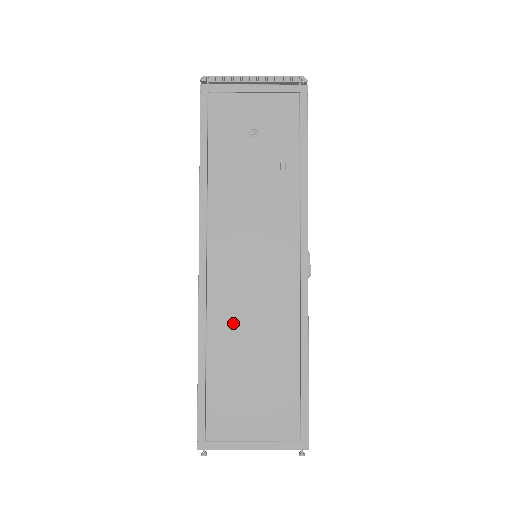
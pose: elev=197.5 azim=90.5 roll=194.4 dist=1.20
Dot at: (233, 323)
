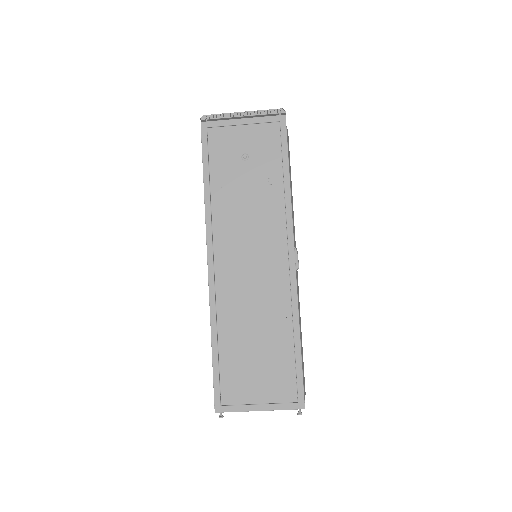
Dot at: (237, 310)
